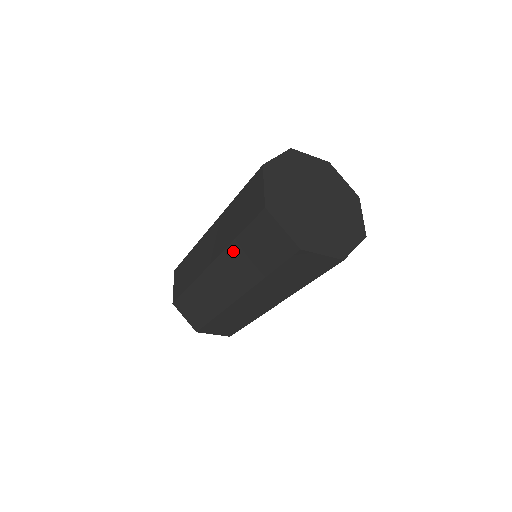
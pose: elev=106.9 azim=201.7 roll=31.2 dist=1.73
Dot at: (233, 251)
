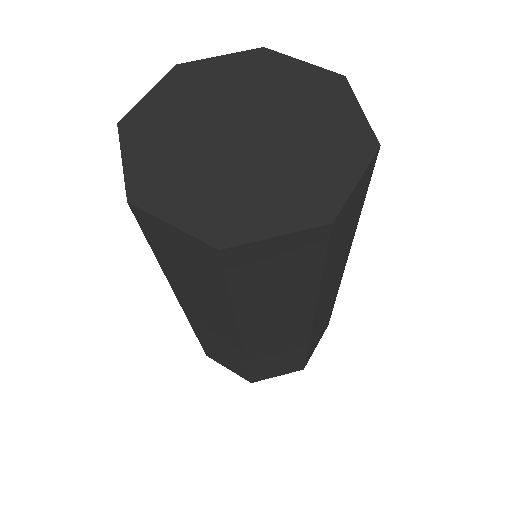
Dot at: (175, 282)
